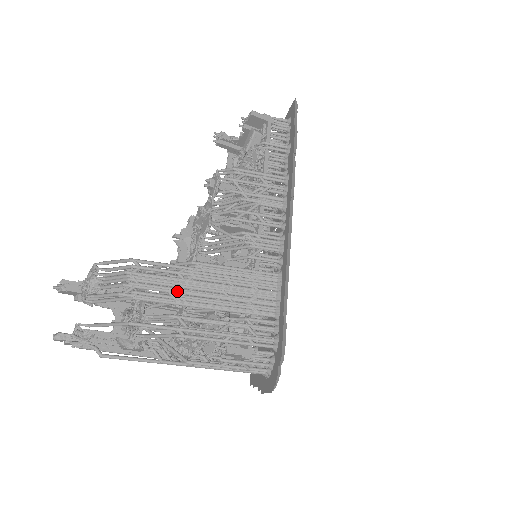
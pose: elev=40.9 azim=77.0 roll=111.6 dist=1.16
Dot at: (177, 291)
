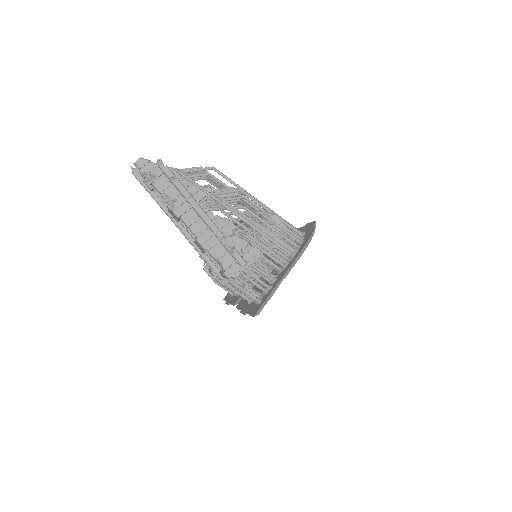
Dot at: occluded
